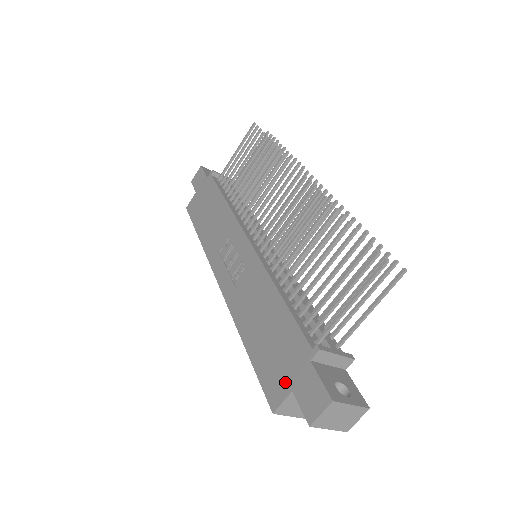
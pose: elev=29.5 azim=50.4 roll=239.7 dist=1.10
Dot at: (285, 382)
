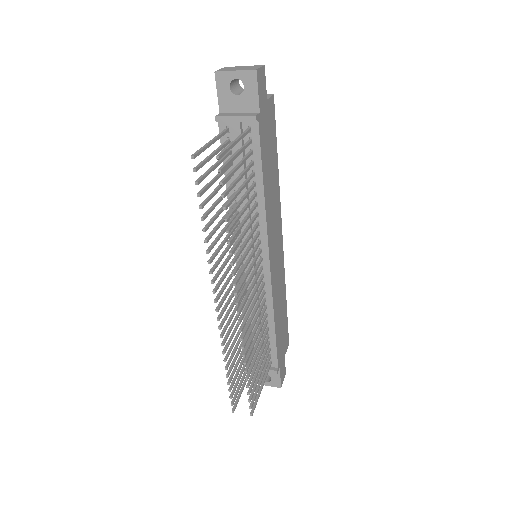
Dot at: occluded
